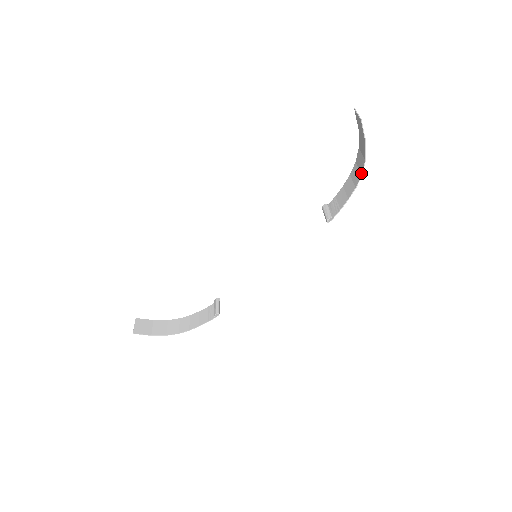
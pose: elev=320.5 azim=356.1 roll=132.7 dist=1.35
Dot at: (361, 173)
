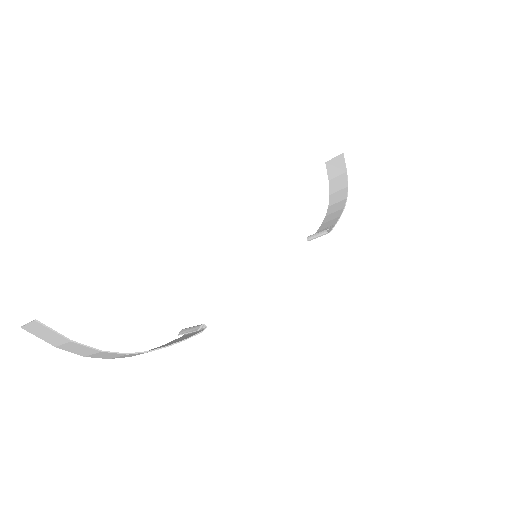
Dot at: (345, 198)
